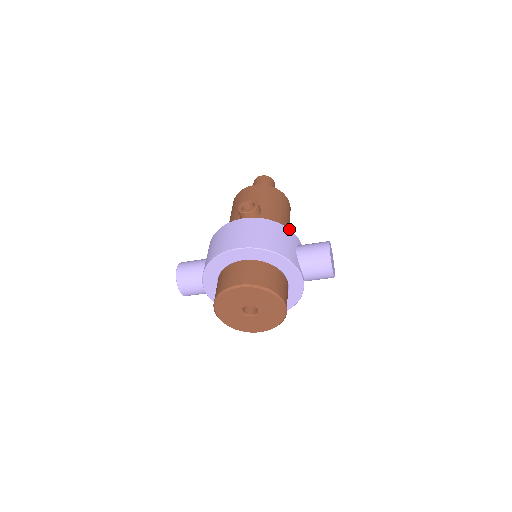
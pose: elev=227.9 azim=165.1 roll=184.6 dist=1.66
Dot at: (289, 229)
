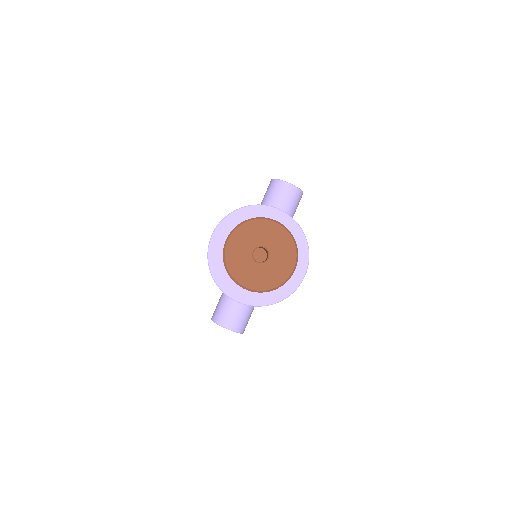
Dot at: occluded
